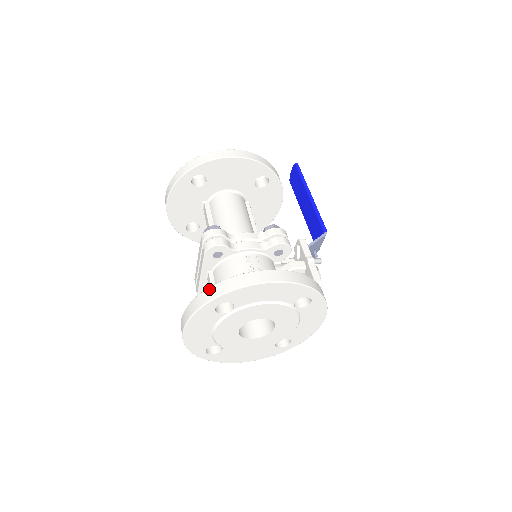
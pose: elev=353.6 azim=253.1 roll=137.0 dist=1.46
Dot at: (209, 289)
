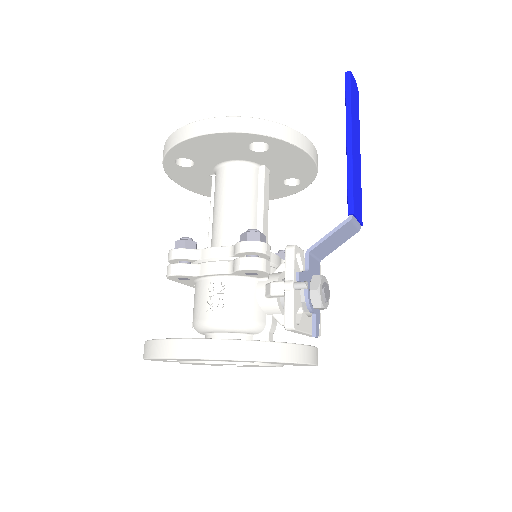
Dot at: (144, 344)
